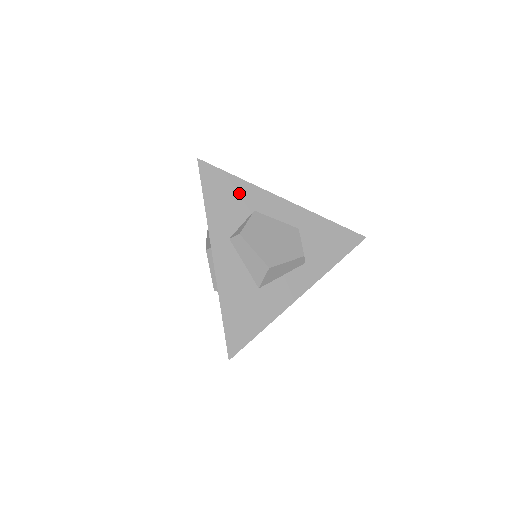
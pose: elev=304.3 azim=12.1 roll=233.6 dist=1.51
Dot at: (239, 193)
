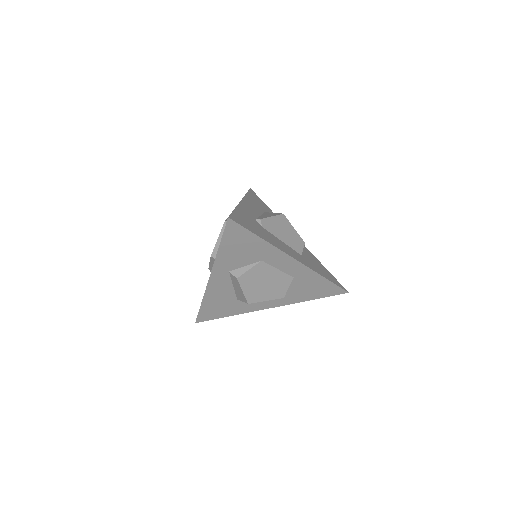
Dot at: (255, 248)
